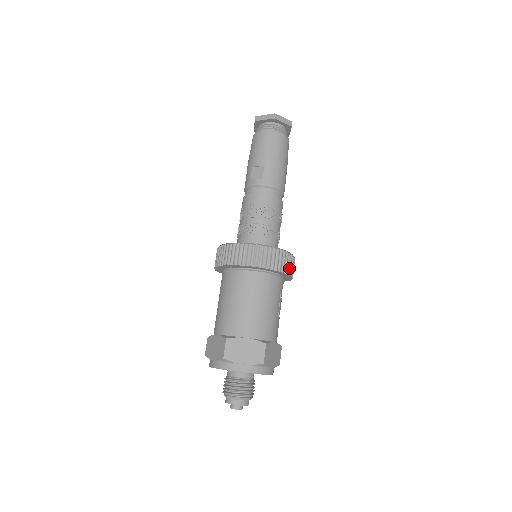
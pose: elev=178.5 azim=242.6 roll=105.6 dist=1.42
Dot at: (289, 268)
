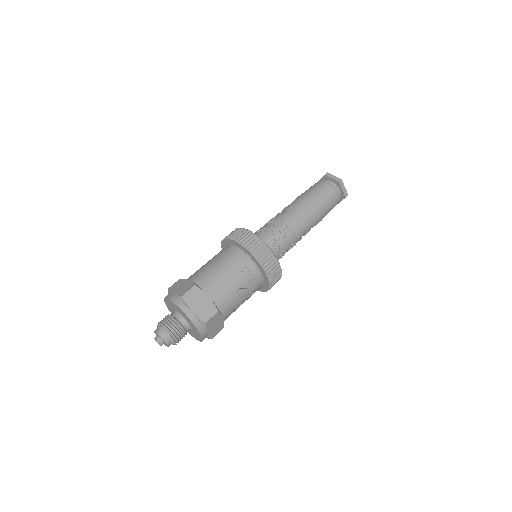
Dot at: (257, 252)
